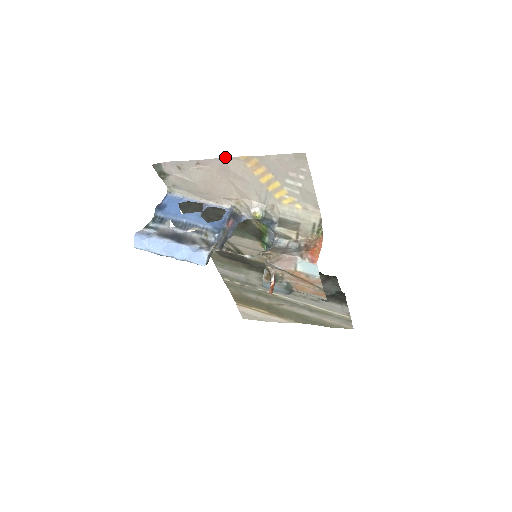
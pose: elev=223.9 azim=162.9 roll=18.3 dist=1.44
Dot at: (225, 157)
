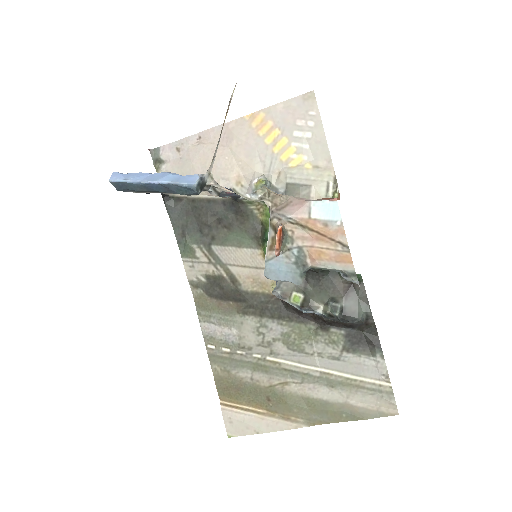
Dot at: (230, 121)
